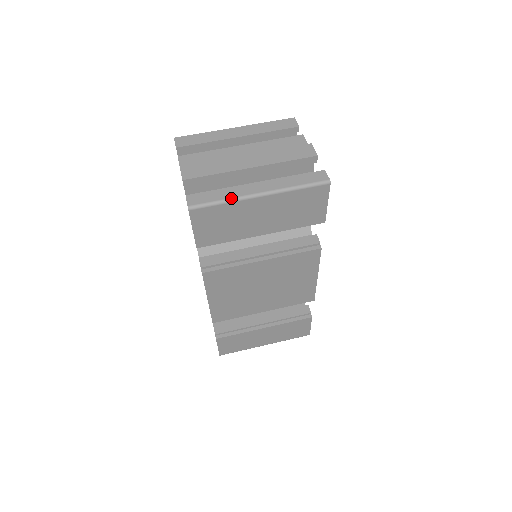
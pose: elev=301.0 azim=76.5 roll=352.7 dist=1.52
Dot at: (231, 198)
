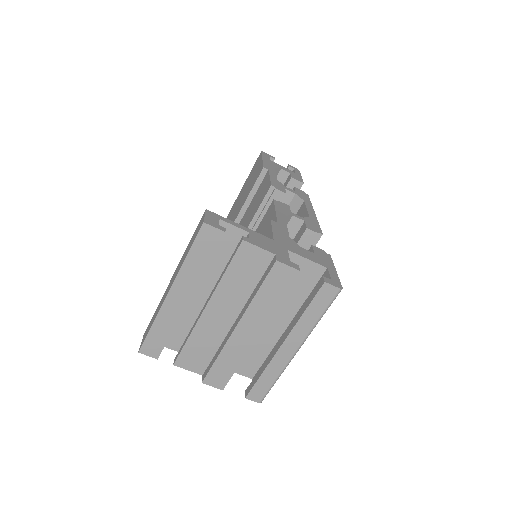
Dot at: (281, 373)
